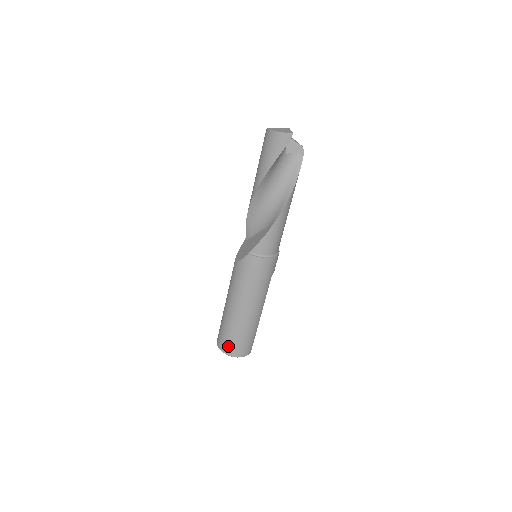
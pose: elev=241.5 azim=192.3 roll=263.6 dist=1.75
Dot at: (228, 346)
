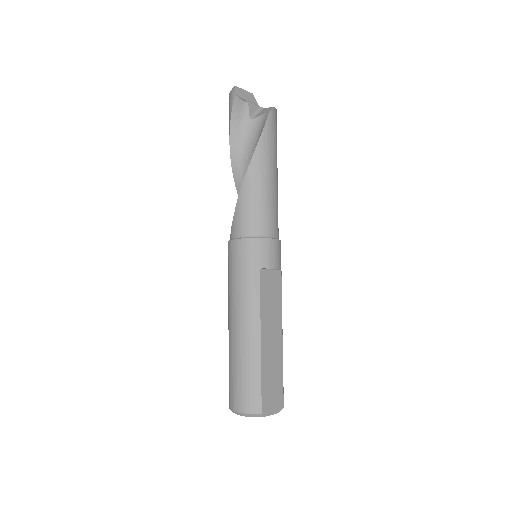
Dot at: (229, 392)
